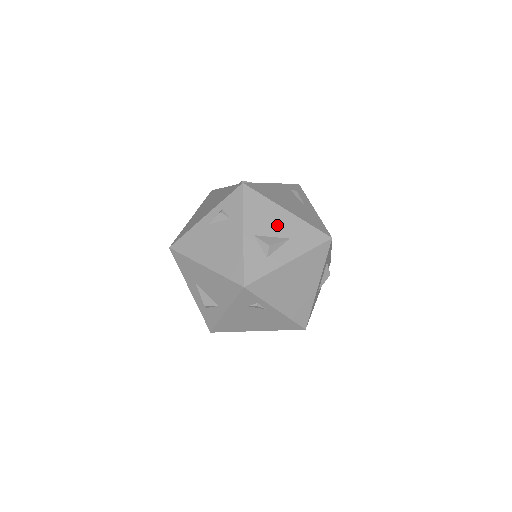
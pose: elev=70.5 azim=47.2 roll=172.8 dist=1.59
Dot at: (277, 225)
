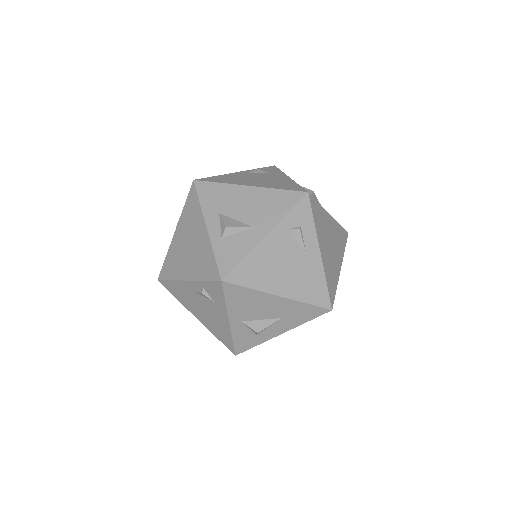
Dot at: (267, 310)
